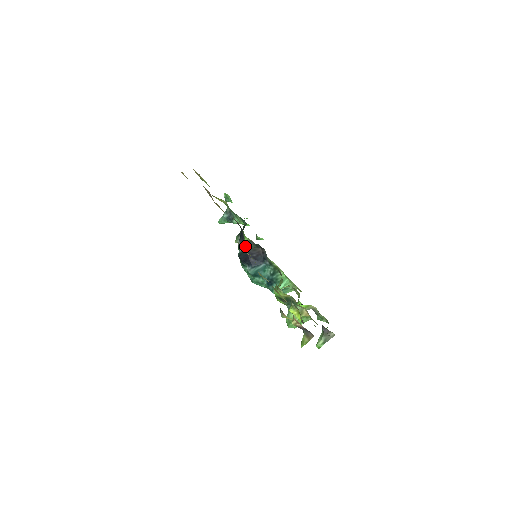
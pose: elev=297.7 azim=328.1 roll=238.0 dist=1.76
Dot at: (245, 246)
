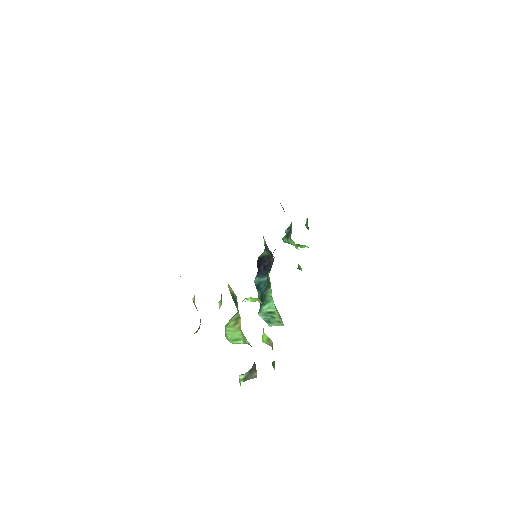
Dot at: (265, 252)
